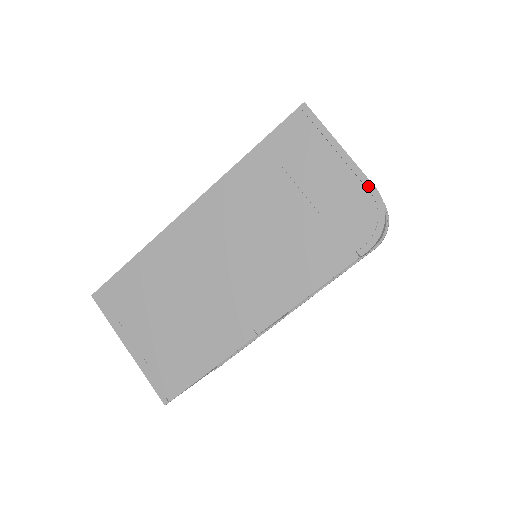
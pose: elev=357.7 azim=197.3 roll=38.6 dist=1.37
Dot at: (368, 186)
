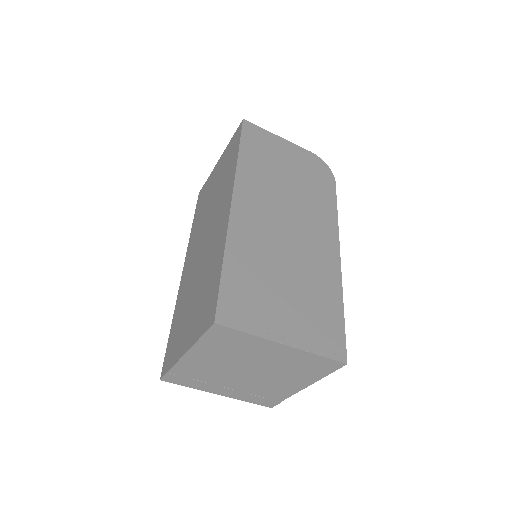
Dot at: (307, 152)
